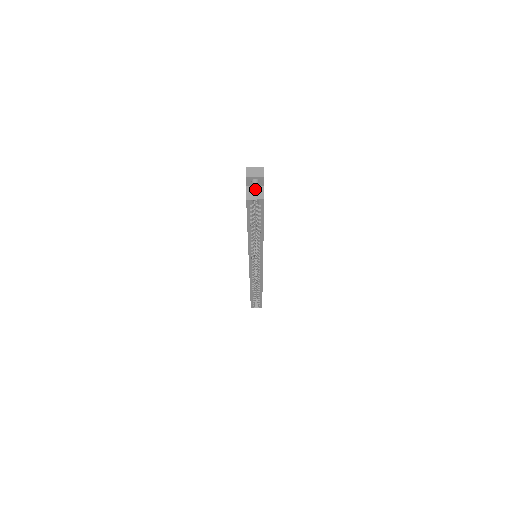
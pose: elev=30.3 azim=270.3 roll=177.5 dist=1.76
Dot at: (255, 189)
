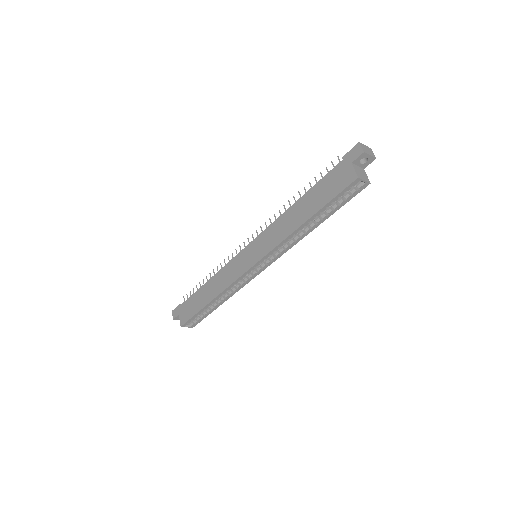
Dot at: (360, 170)
